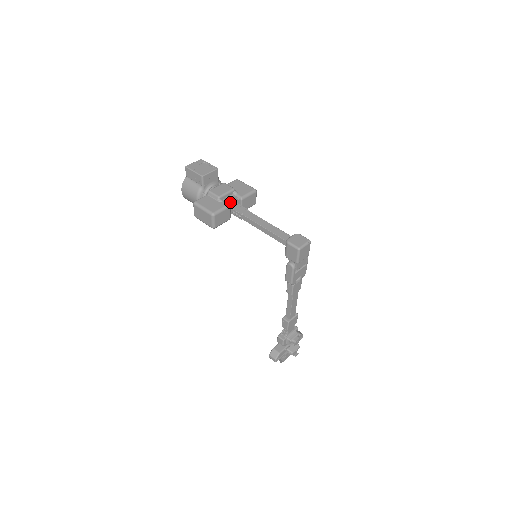
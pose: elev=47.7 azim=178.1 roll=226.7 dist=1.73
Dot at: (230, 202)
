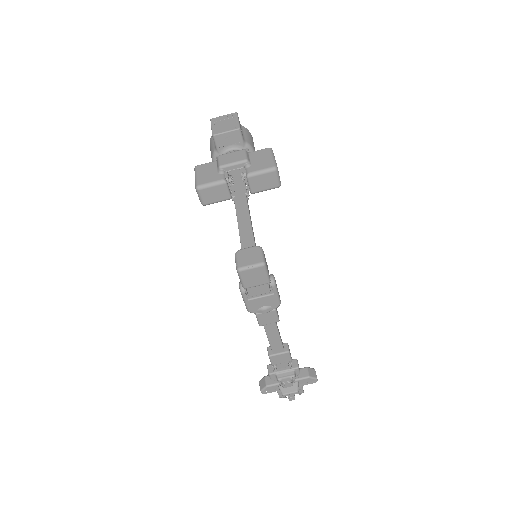
Dot at: occluded
